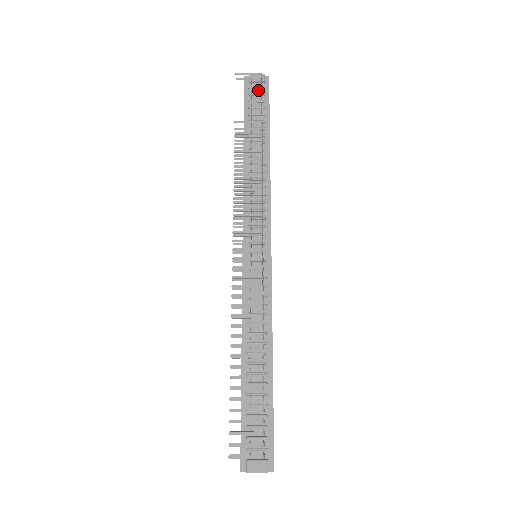
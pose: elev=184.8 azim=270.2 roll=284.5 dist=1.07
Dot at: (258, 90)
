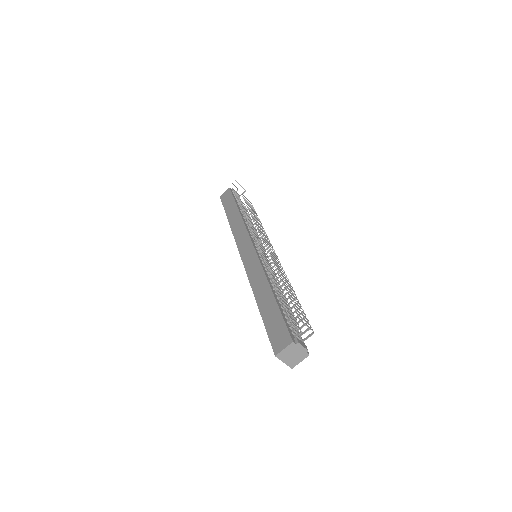
Dot at: occluded
